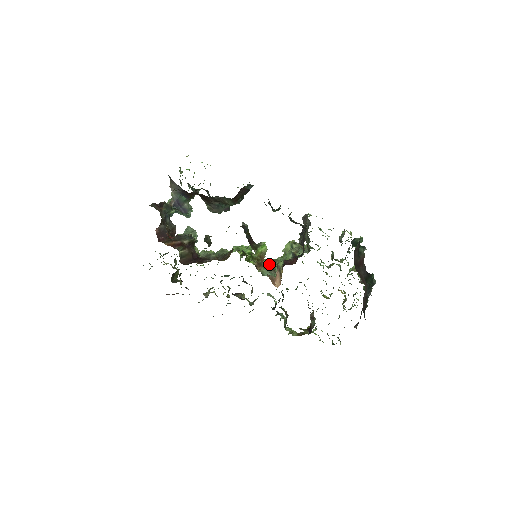
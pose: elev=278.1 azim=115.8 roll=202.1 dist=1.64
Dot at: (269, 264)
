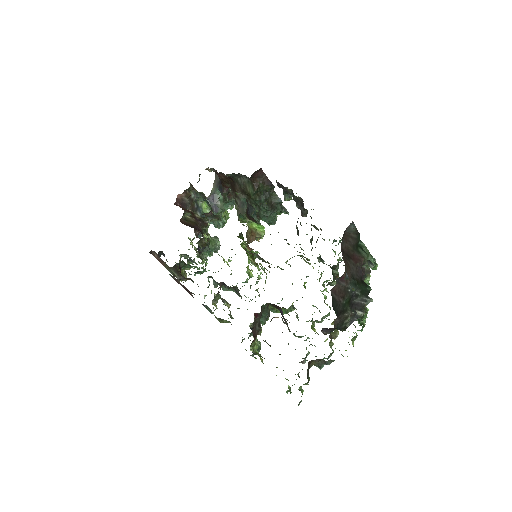
Dot at: occluded
